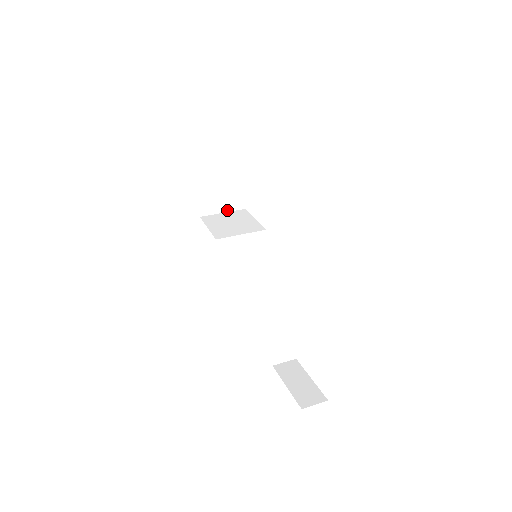
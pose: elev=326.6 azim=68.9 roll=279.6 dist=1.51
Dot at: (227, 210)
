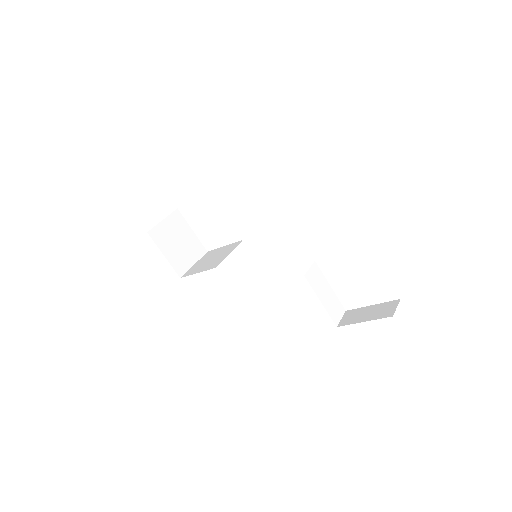
Dot at: (196, 260)
